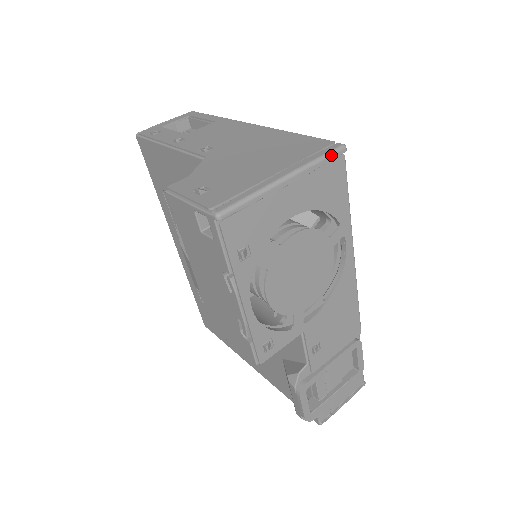
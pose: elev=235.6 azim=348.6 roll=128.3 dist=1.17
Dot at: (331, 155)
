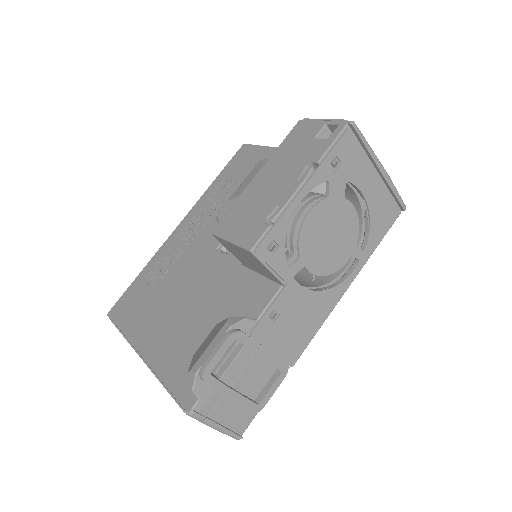
Dot at: (400, 198)
